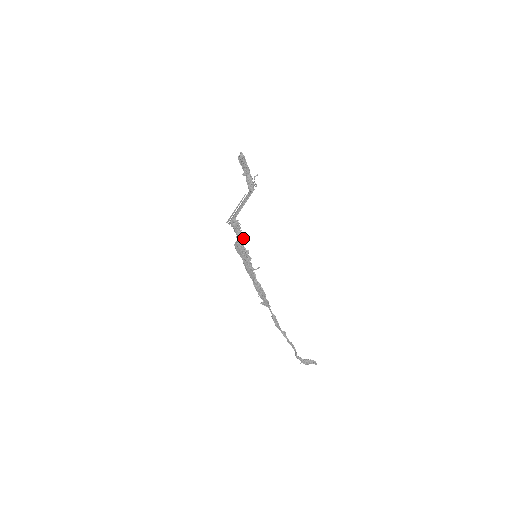
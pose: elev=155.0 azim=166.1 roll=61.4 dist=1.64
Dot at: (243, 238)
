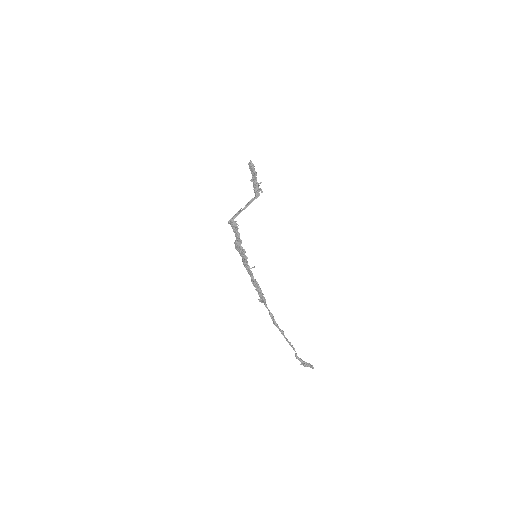
Dot at: occluded
